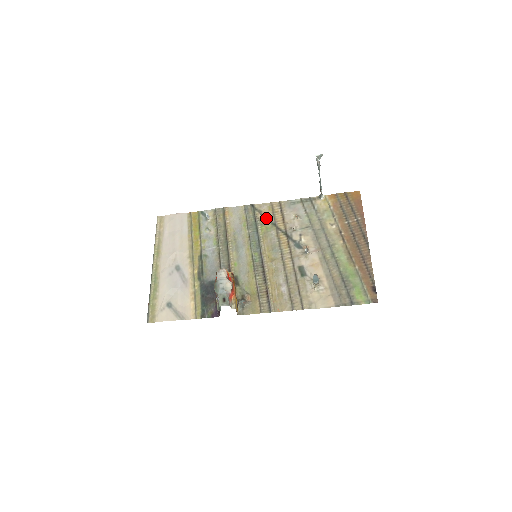
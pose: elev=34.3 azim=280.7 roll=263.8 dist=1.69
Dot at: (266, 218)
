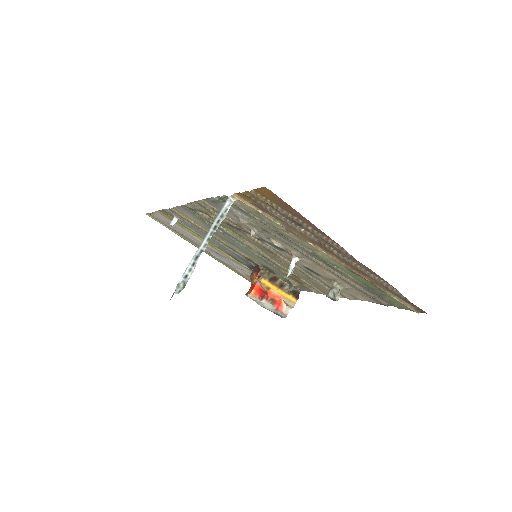
Dot at: occluded
